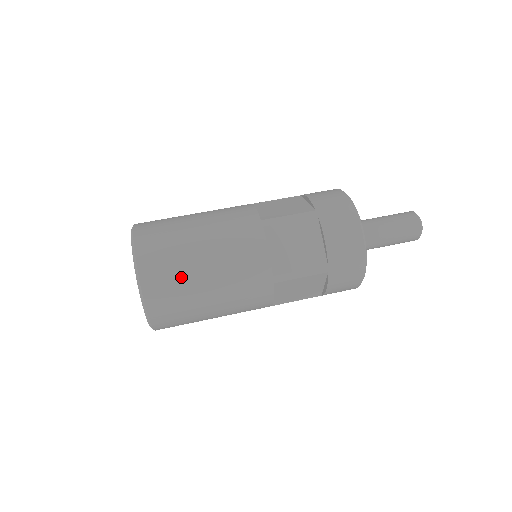
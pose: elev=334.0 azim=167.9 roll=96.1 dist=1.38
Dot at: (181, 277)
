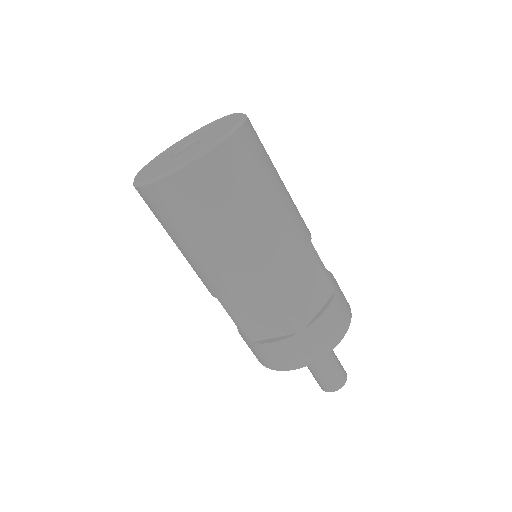
Dot at: (181, 222)
